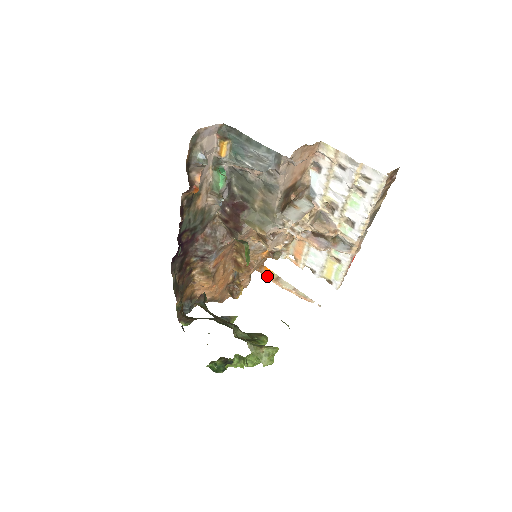
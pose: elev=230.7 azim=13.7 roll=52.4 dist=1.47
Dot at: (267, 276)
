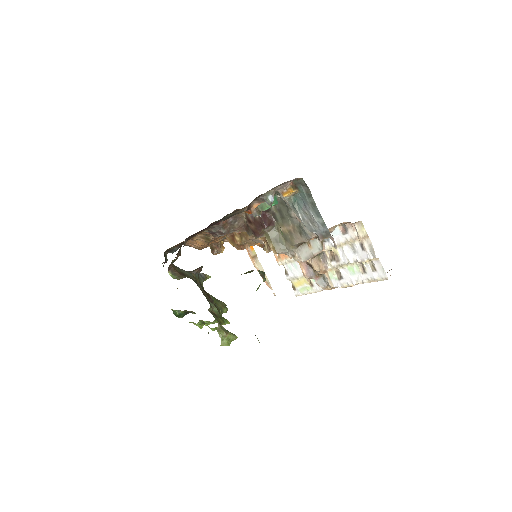
Dot at: (248, 250)
